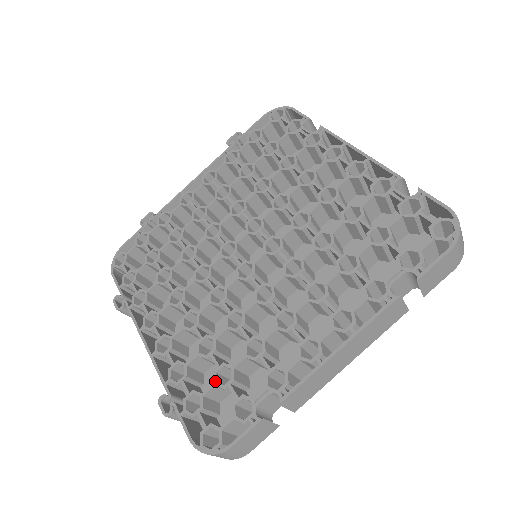
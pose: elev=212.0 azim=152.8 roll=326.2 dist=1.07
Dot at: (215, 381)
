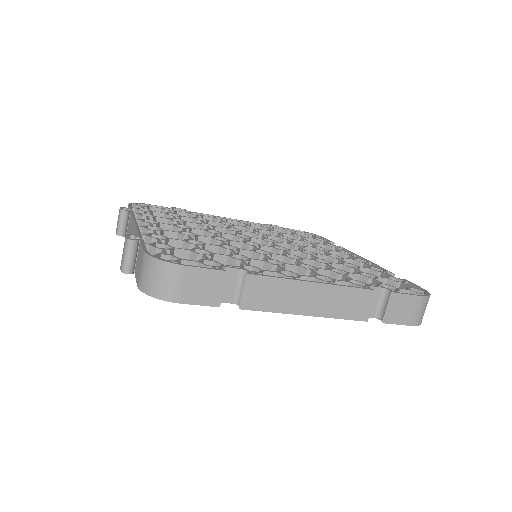
Dot at: (192, 249)
